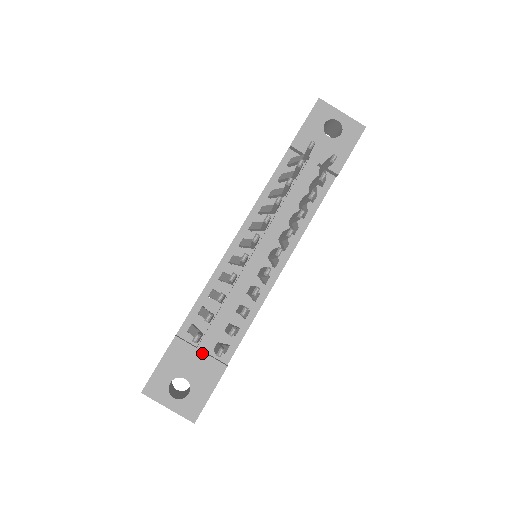
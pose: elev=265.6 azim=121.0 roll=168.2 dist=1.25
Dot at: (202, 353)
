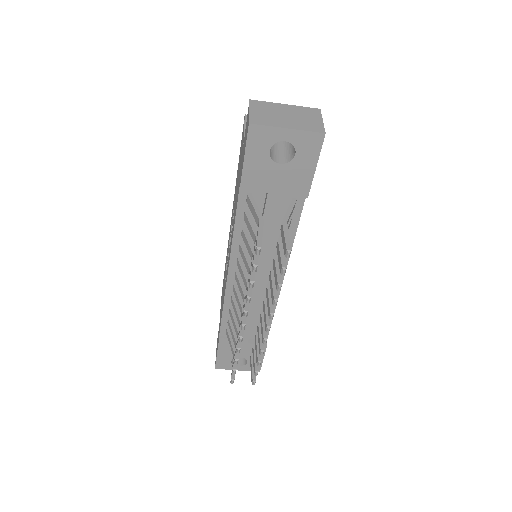
Dot at: (244, 344)
